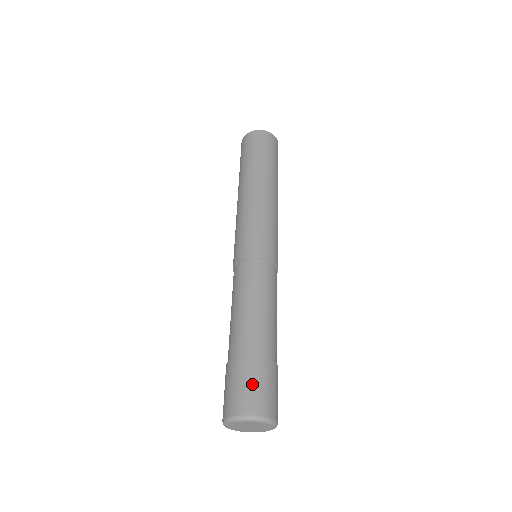
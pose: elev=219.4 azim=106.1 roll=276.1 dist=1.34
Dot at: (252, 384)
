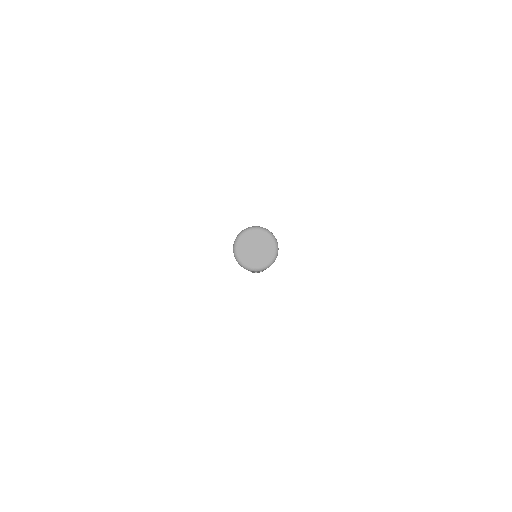
Dot at: occluded
